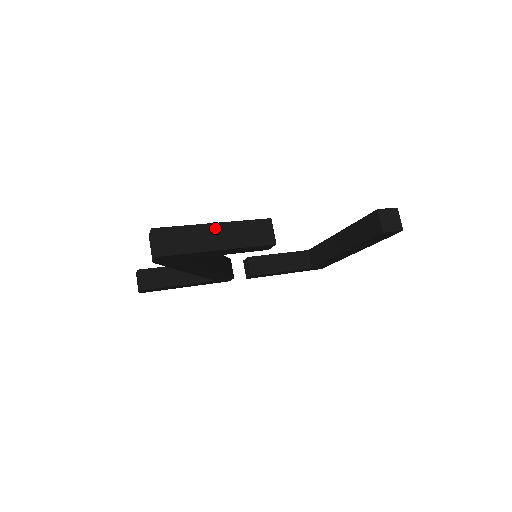
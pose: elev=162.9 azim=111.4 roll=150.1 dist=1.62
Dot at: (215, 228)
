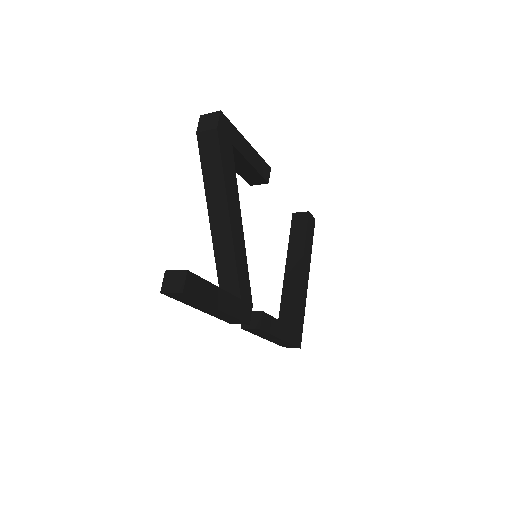
Dot at: occluded
